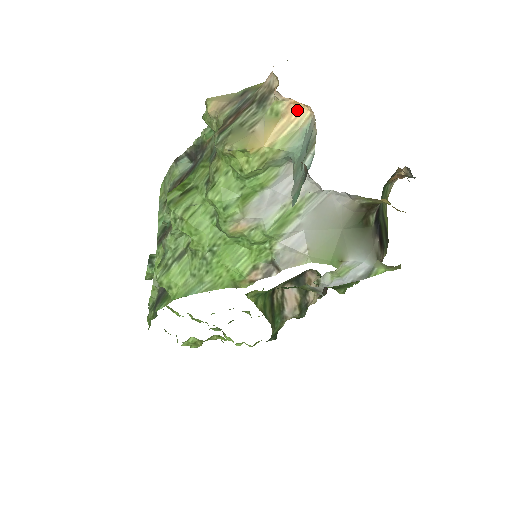
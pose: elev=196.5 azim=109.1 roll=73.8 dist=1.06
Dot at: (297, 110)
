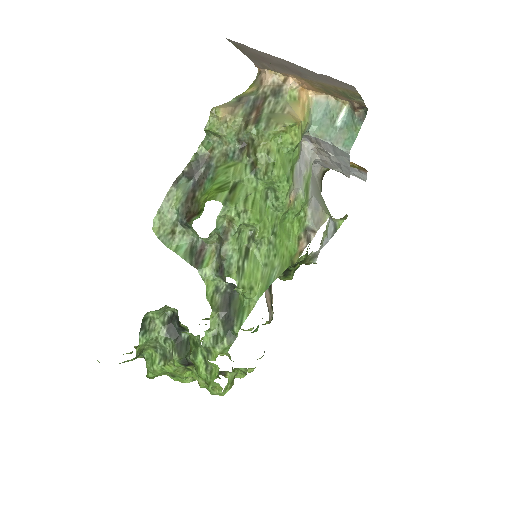
Dot at: (304, 94)
